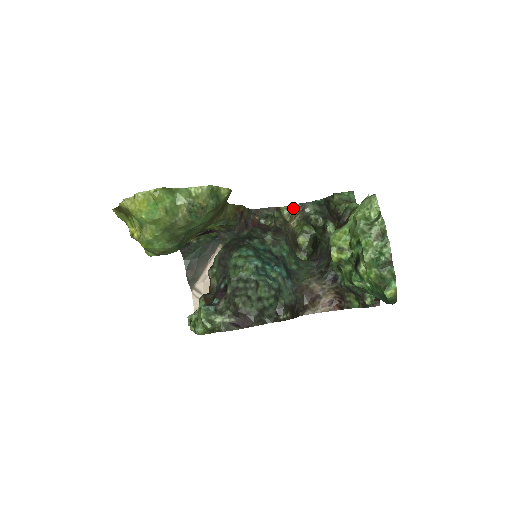
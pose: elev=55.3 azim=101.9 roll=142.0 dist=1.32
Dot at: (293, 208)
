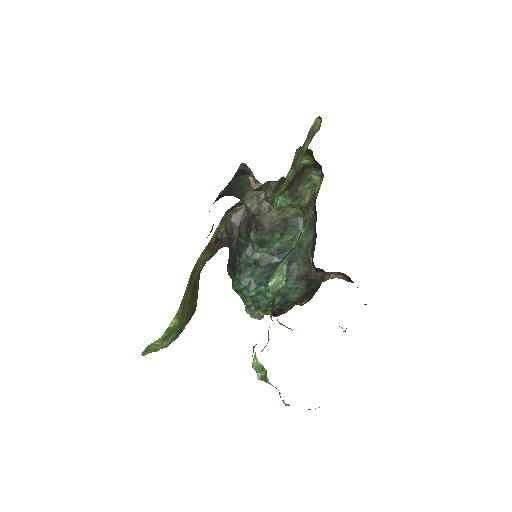
Dot at: (258, 190)
